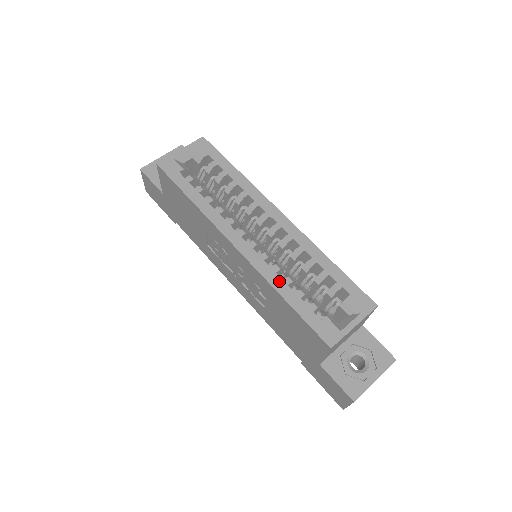
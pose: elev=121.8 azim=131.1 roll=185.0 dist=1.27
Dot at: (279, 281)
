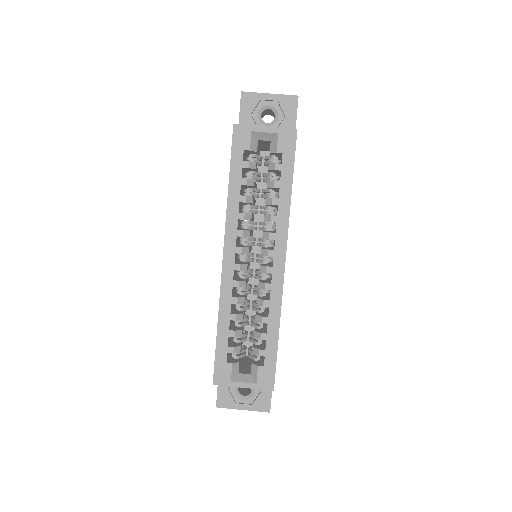
Dot at: (227, 311)
